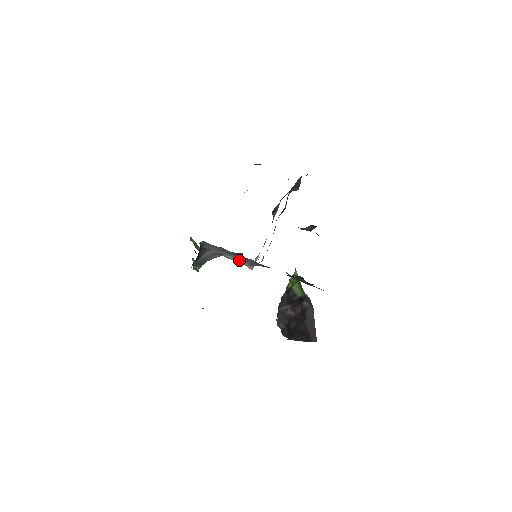
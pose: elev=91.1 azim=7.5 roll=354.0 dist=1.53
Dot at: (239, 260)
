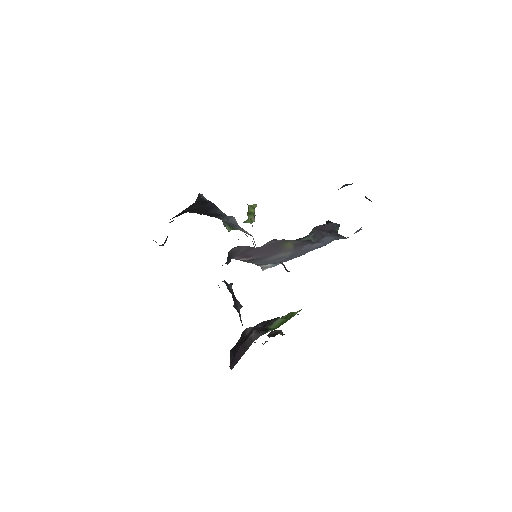
Dot at: occluded
